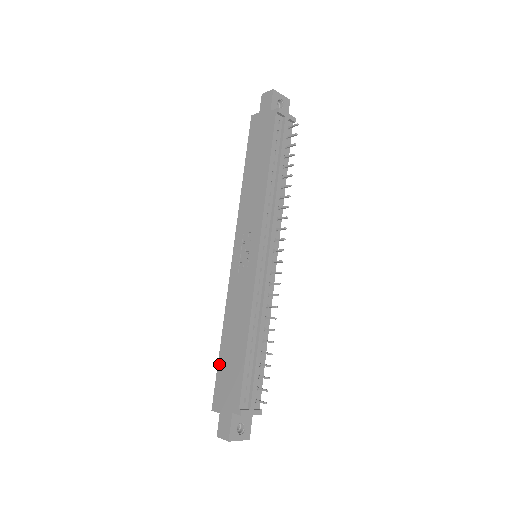
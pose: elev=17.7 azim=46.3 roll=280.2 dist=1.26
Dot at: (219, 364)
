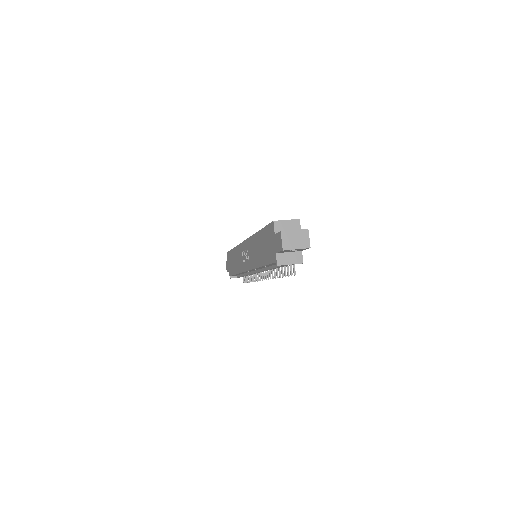
Dot at: (231, 251)
